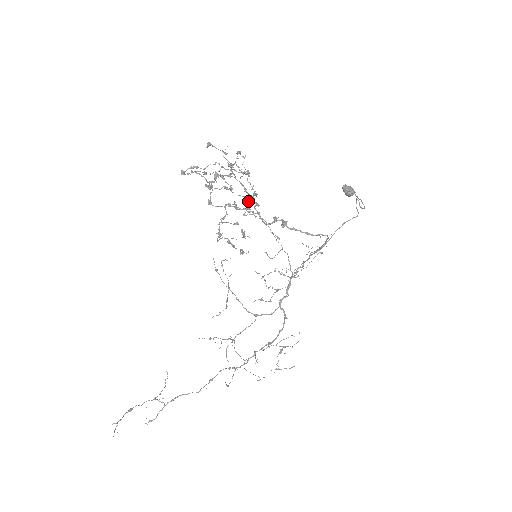
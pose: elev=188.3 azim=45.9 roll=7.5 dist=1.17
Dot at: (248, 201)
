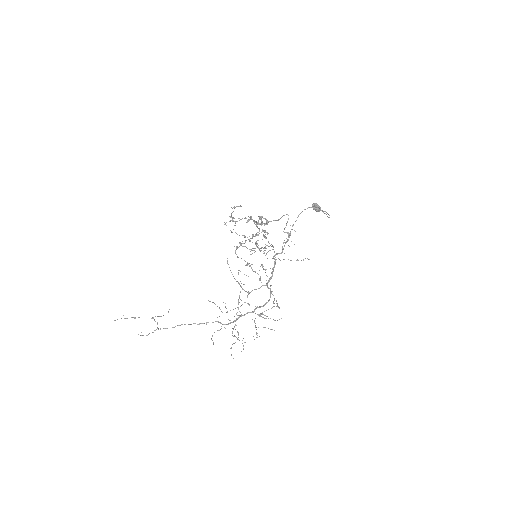
Dot at: occluded
